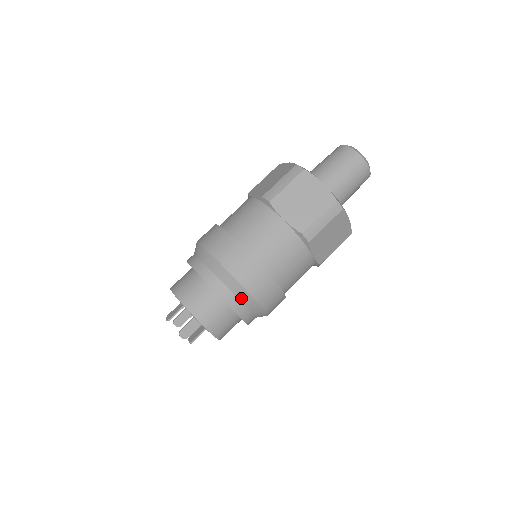
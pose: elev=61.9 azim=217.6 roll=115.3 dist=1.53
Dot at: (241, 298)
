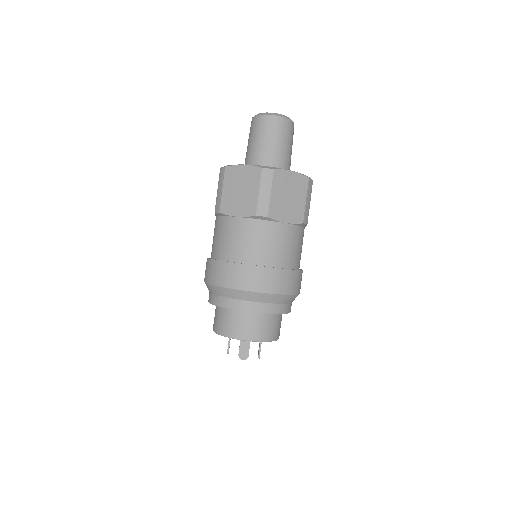
Dot at: (252, 299)
